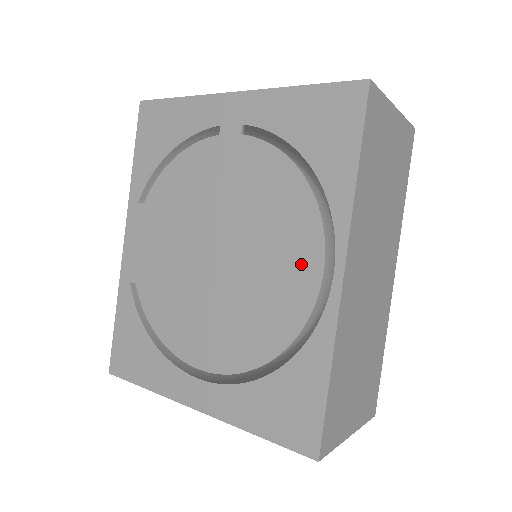
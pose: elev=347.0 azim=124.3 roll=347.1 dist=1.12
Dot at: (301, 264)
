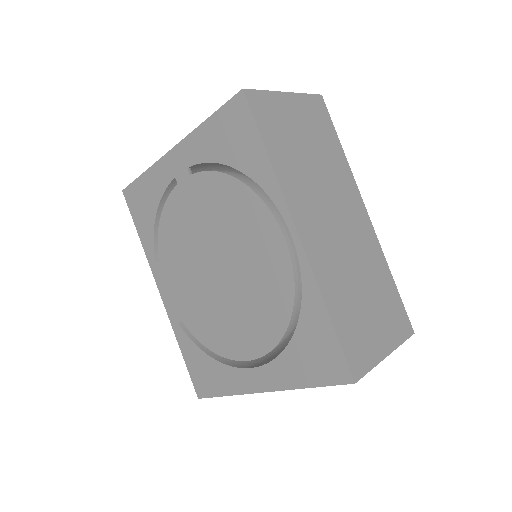
Dot at: (270, 244)
